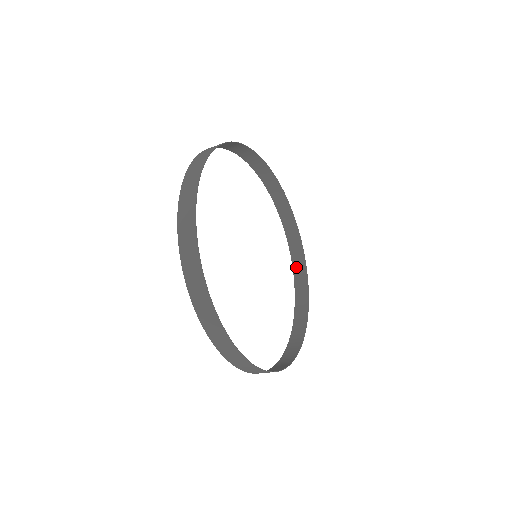
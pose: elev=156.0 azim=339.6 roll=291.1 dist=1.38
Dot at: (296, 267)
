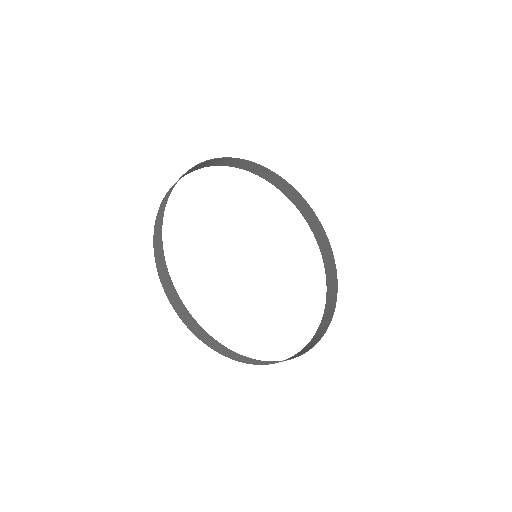
Dot at: (326, 313)
